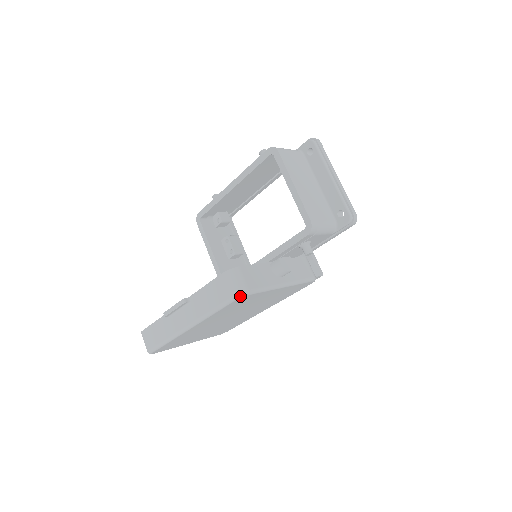
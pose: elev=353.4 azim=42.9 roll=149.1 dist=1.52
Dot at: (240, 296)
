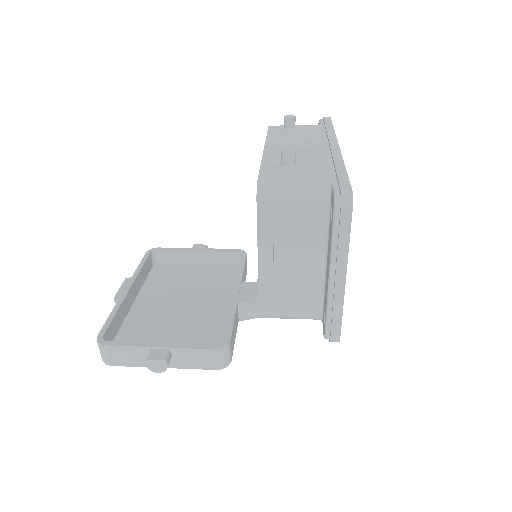
Dot at: (105, 362)
